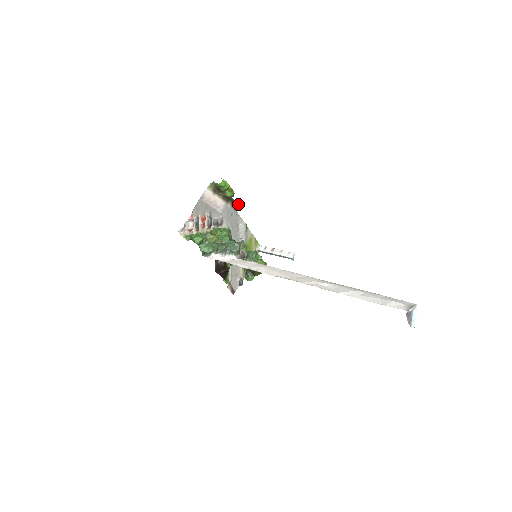
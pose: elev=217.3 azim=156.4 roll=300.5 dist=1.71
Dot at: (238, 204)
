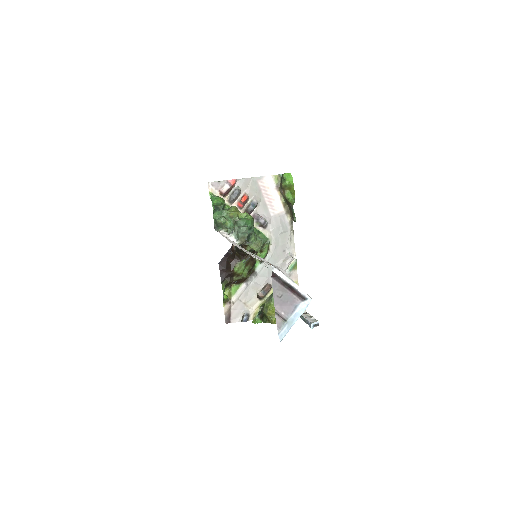
Dot at: (295, 220)
